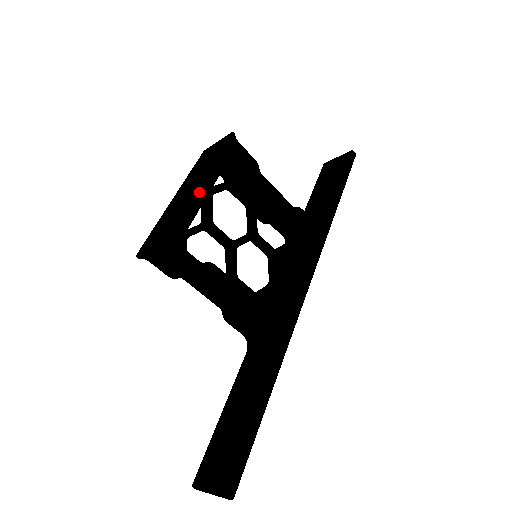
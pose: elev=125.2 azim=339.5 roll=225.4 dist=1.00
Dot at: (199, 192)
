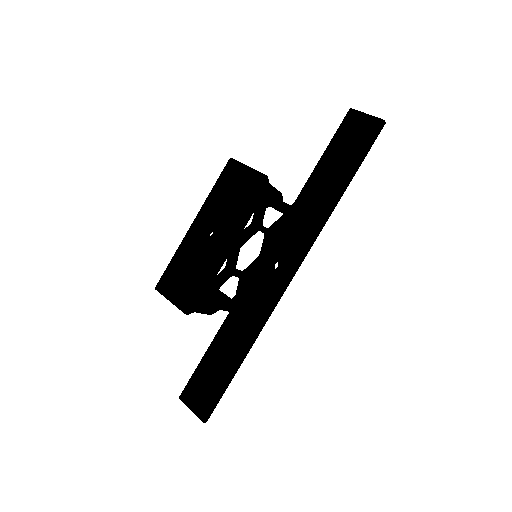
Dot at: (222, 256)
